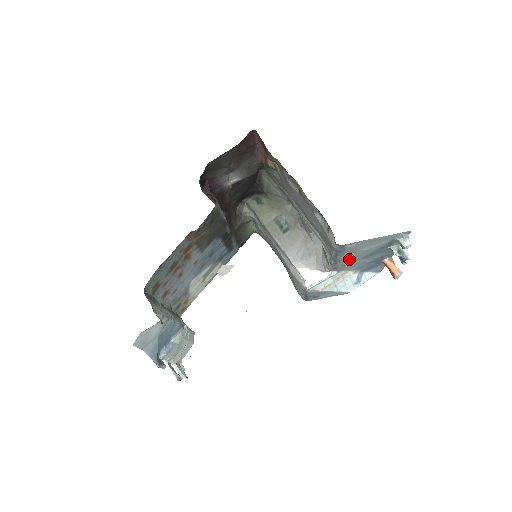
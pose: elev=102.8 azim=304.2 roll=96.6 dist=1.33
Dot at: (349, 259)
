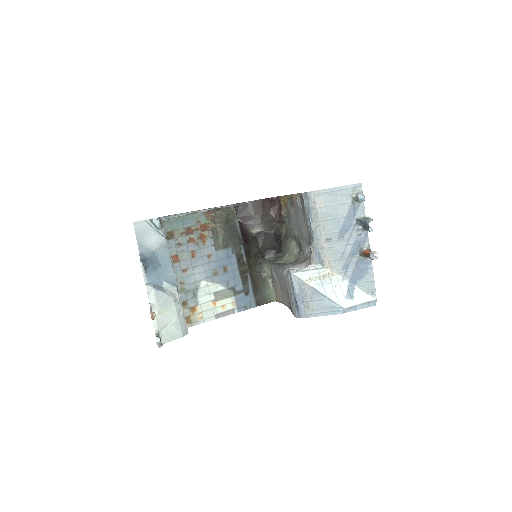
Dot at: (324, 233)
